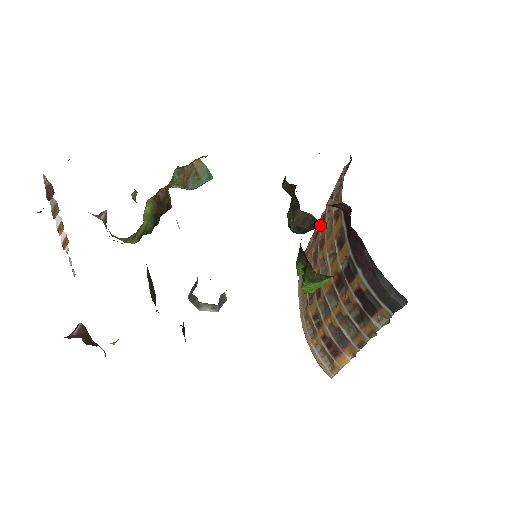
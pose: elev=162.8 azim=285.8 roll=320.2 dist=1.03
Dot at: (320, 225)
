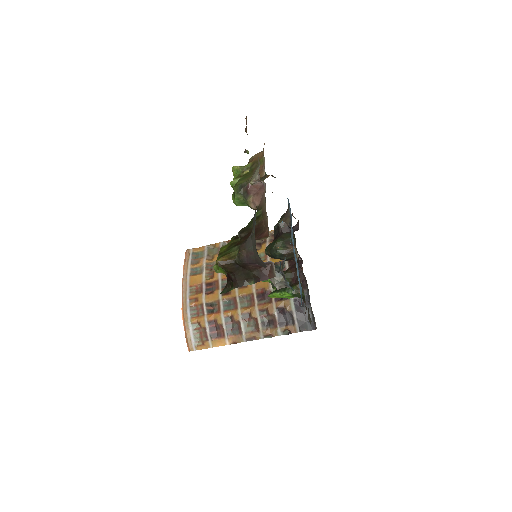
Dot at: occluded
